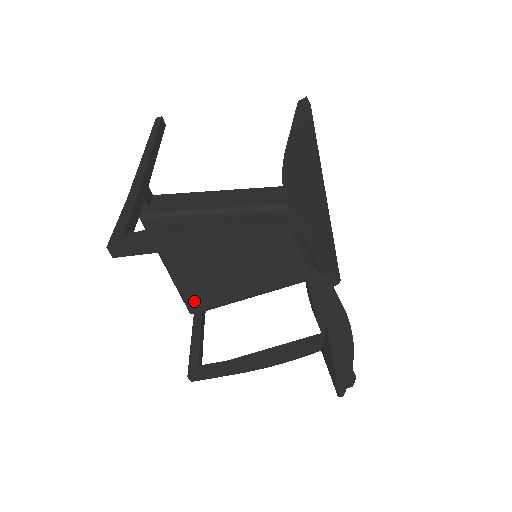
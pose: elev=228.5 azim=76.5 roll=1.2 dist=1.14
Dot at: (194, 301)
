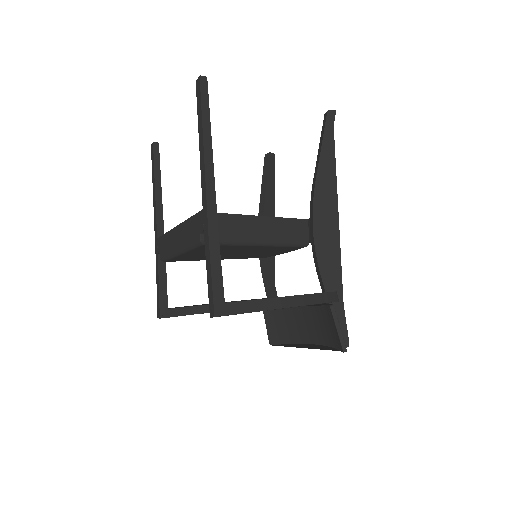
Dot at: (176, 260)
